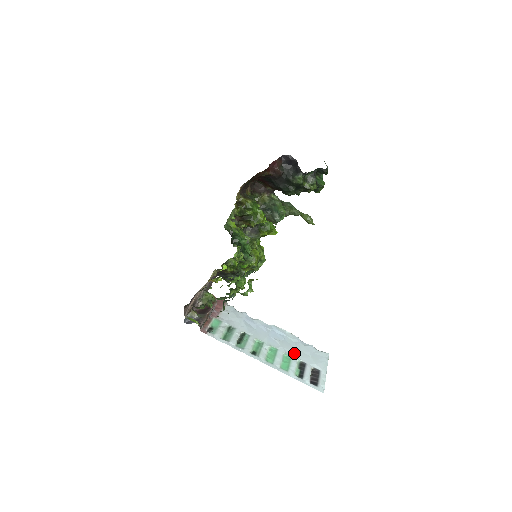
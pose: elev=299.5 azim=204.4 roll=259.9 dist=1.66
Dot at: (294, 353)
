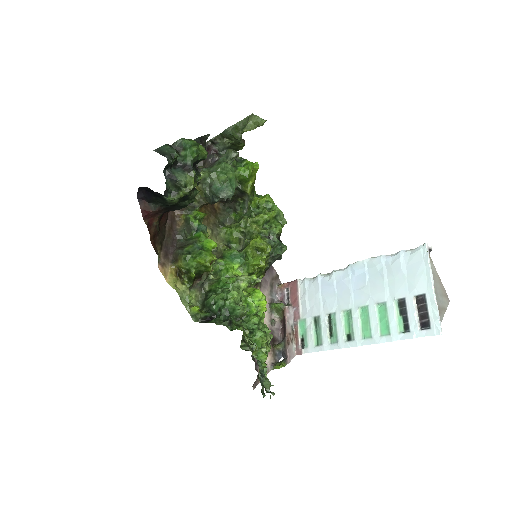
Dot at: (386, 293)
